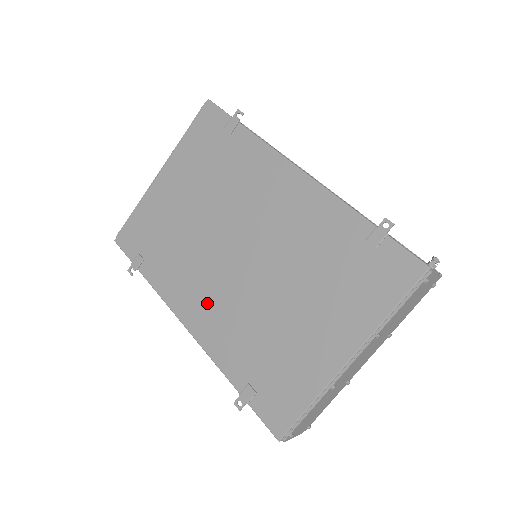
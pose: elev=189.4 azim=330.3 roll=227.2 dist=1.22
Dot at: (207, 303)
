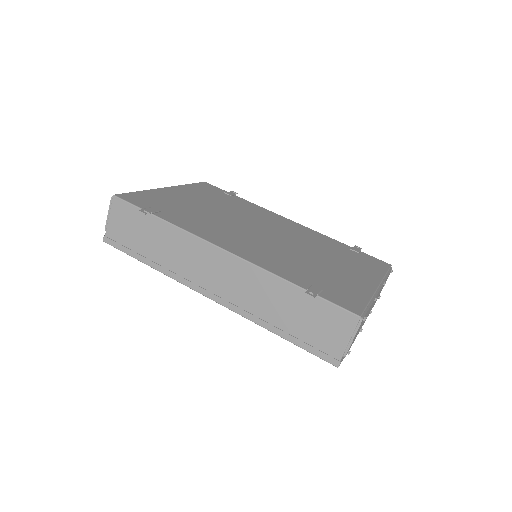
Dot at: (246, 245)
